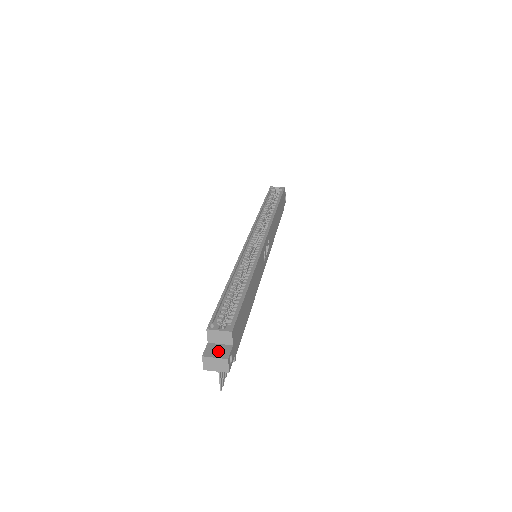
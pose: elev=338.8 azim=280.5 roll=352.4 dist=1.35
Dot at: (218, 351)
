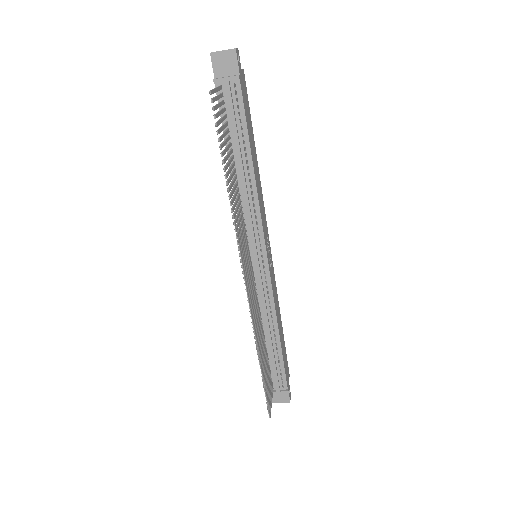
Dot at: occluded
